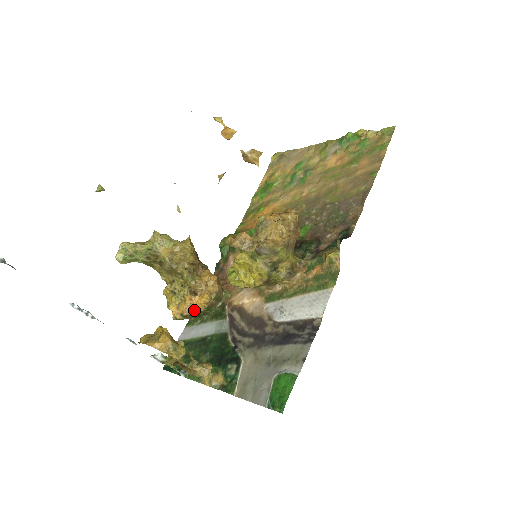
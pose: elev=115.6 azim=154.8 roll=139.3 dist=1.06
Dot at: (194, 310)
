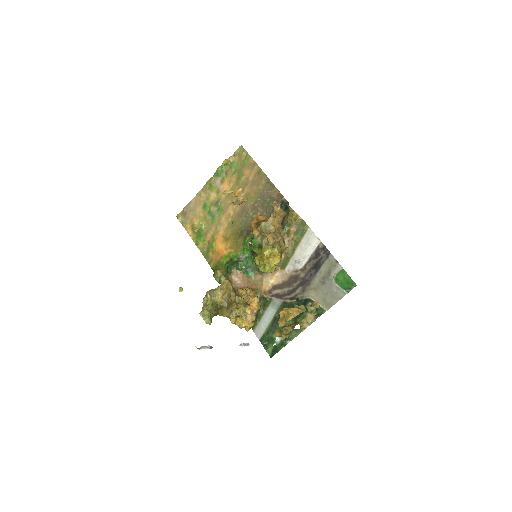
Dot at: (256, 312)
